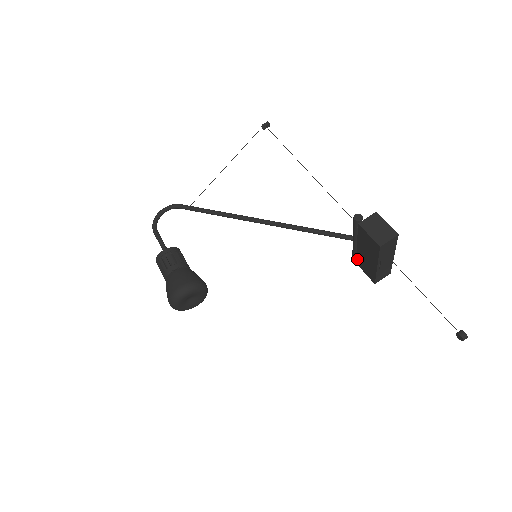
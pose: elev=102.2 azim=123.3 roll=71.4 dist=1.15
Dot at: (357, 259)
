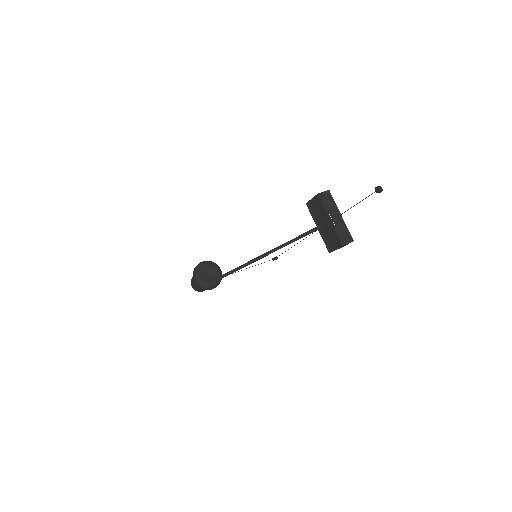
Dot at: (328, 244)
